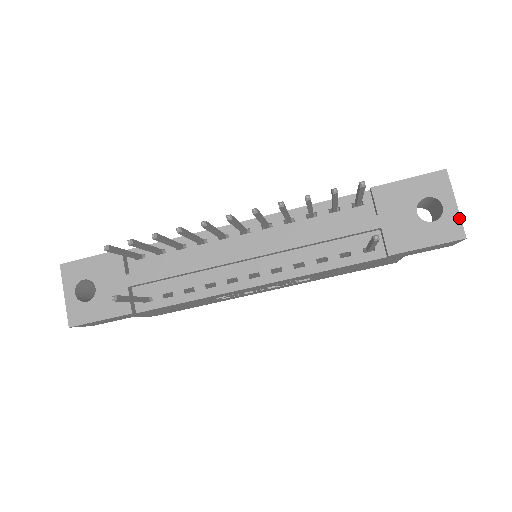
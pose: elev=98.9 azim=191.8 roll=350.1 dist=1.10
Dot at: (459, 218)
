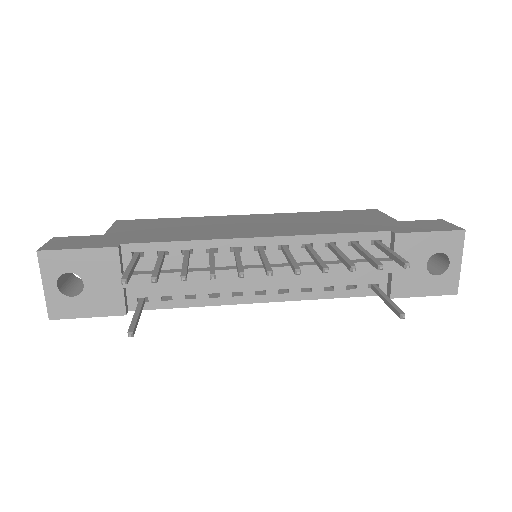
Dot at: (458, 276)
